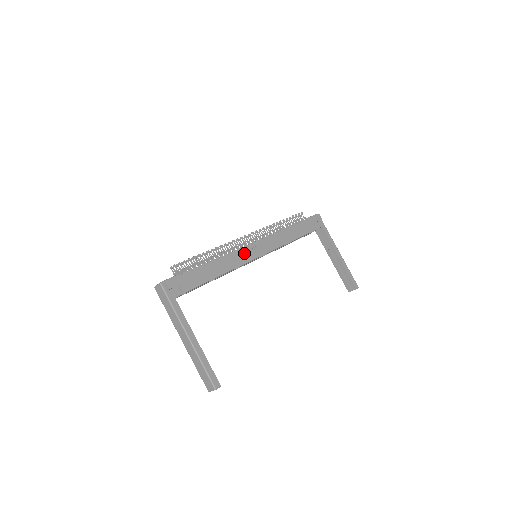
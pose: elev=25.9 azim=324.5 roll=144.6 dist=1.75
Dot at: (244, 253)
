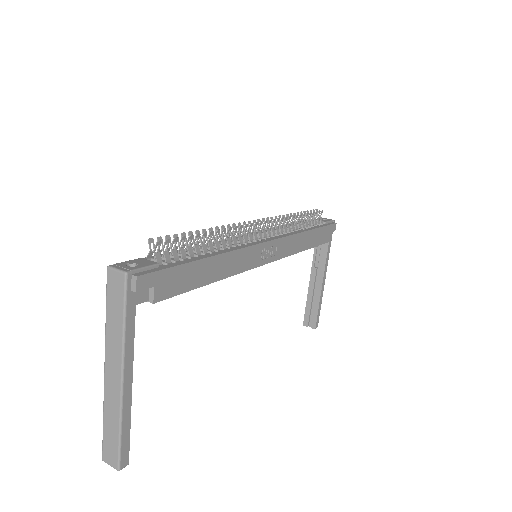
Dot at: (252, 254)
